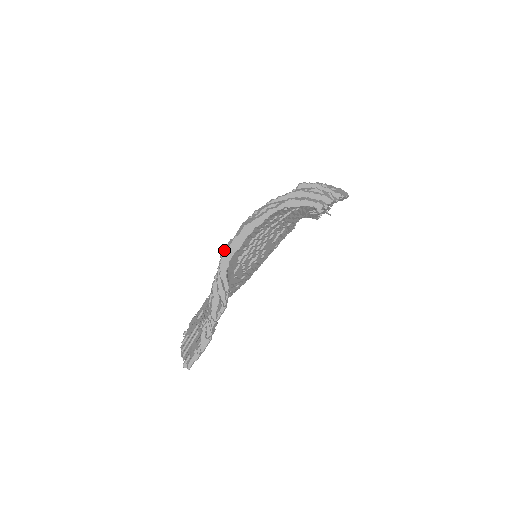
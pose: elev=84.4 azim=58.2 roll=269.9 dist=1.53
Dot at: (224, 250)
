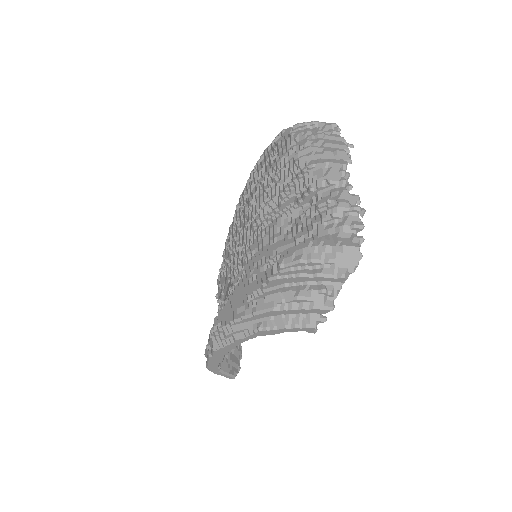
Dot at: (205, 354)
